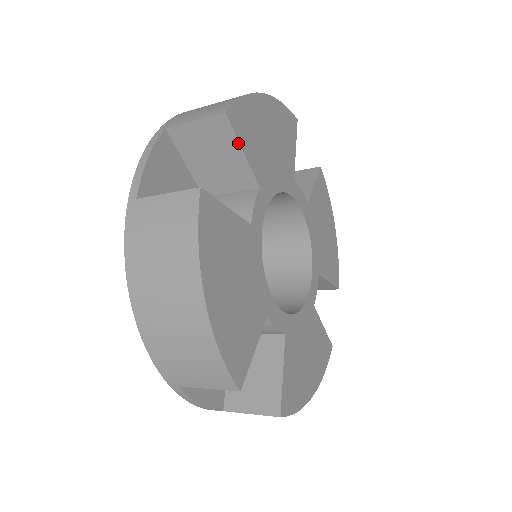
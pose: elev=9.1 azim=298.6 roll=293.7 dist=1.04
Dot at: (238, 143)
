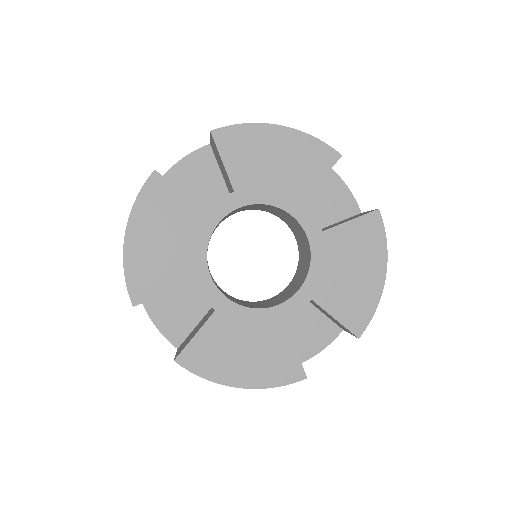
Dot at: (219, 154)
